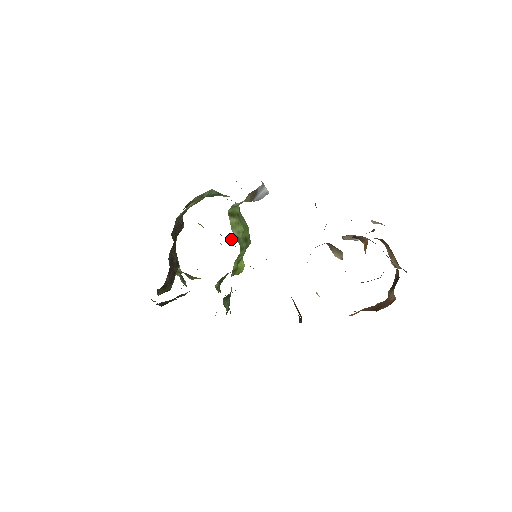
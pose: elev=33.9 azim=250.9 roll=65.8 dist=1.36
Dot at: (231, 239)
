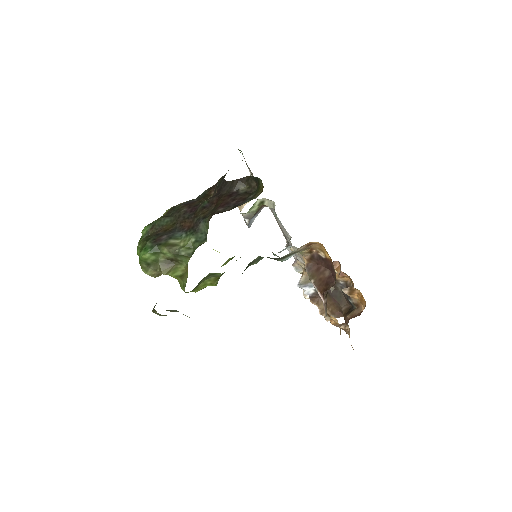
Dot at: occluded
